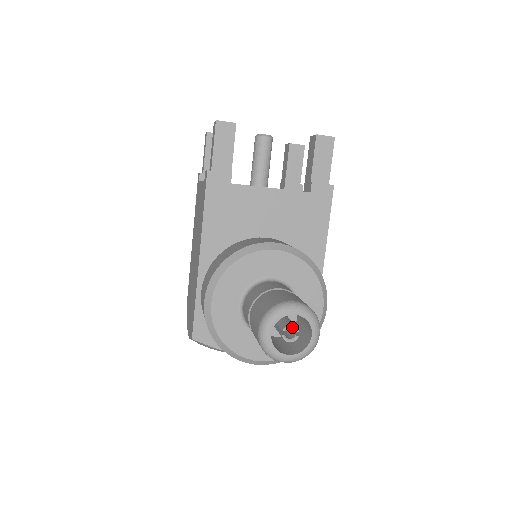
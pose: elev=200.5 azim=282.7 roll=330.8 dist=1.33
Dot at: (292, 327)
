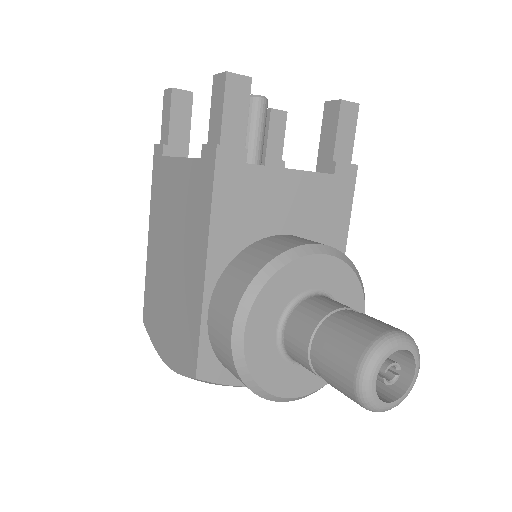
Dot at: (393, 365)
